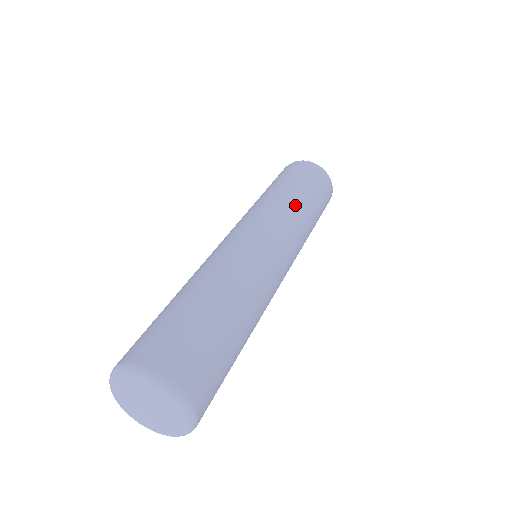
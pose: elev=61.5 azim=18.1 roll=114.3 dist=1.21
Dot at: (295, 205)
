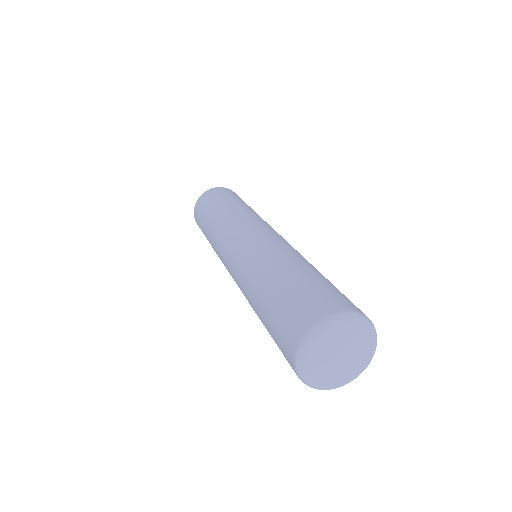
Dot at: (257, 214)
